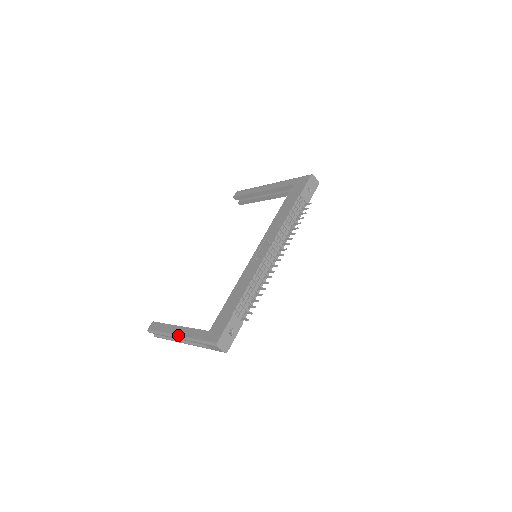
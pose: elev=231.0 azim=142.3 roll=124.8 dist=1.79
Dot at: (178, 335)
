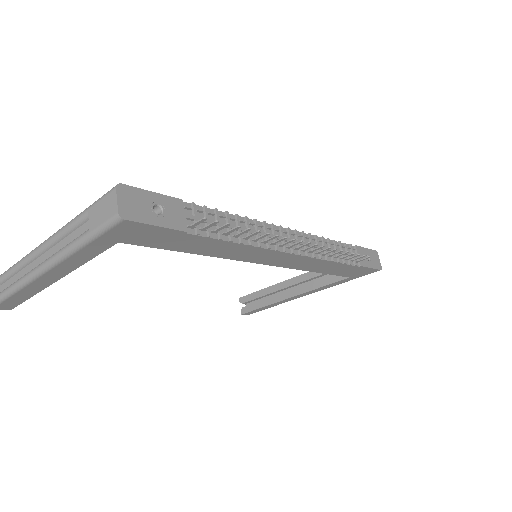
Dot at: occluded
